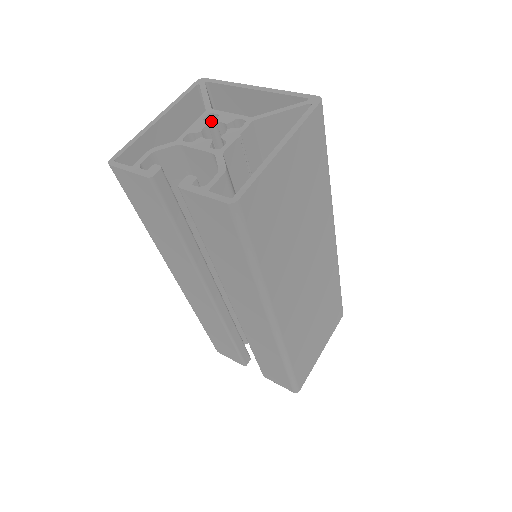
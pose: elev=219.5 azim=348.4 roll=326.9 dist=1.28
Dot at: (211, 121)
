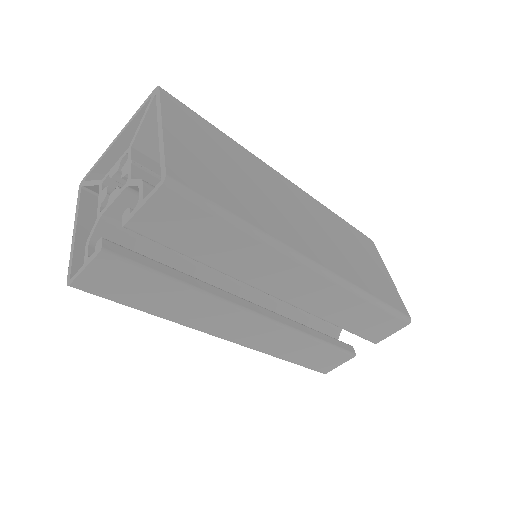
Dot at: occluded
